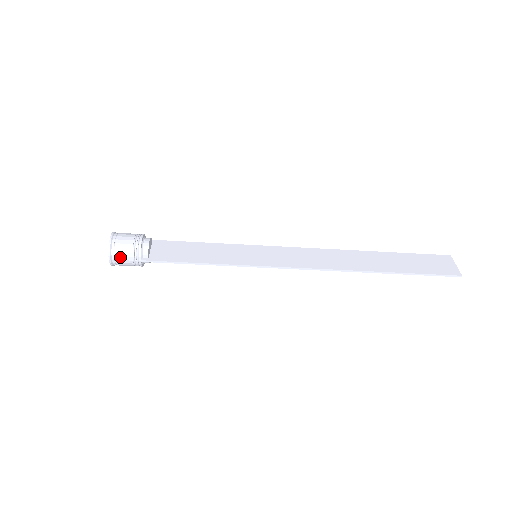
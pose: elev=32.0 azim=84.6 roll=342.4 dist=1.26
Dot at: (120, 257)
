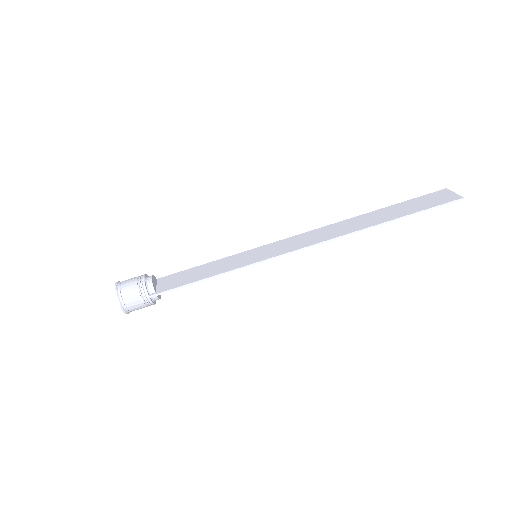
Dot at: (129, 300)
